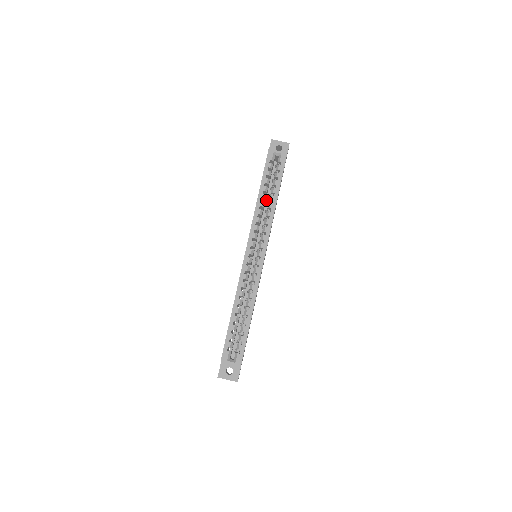
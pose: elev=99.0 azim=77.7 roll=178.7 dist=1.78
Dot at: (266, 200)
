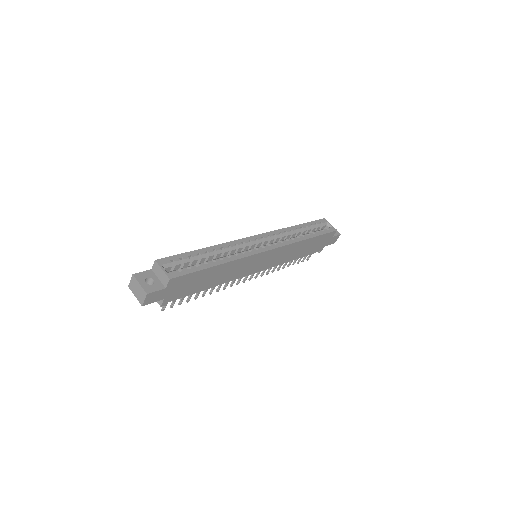
Dot at: occluded
